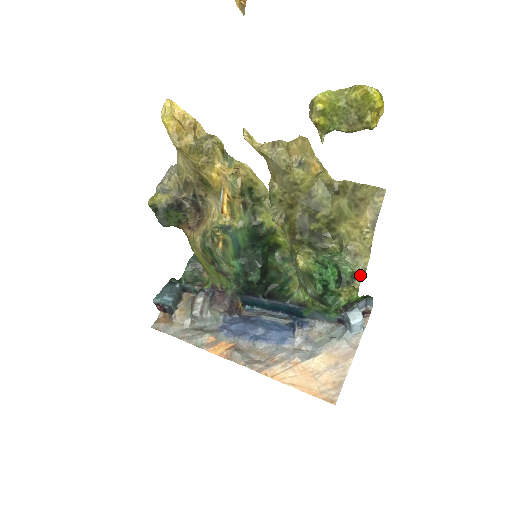
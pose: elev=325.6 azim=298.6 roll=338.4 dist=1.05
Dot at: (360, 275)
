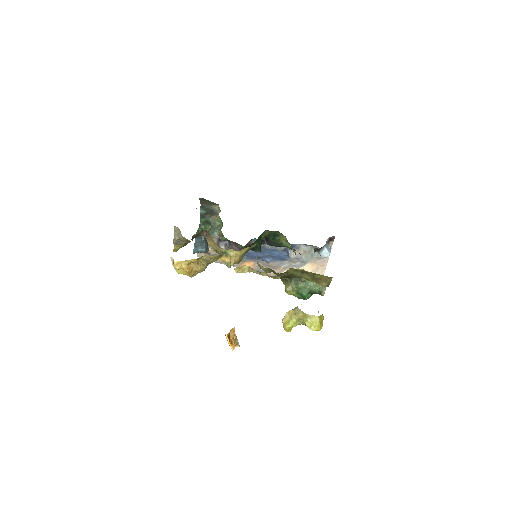
Dot at: (324, 290)
